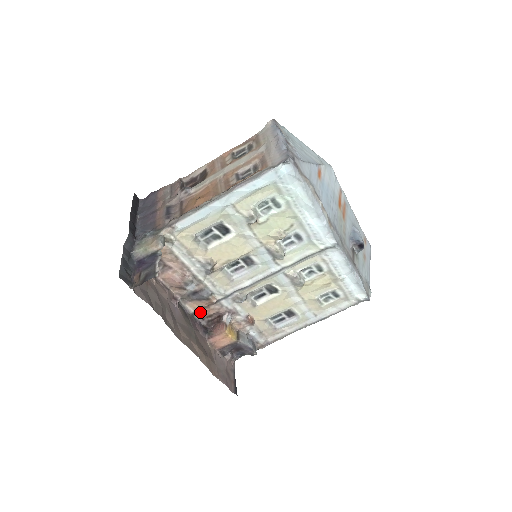
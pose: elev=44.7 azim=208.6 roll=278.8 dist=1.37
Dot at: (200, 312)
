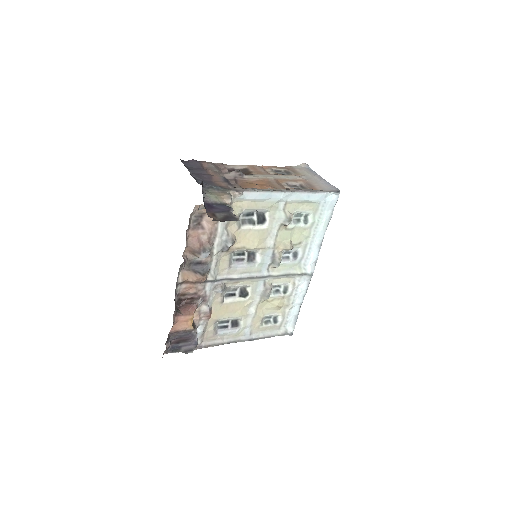
Dot at: (183, 286)
